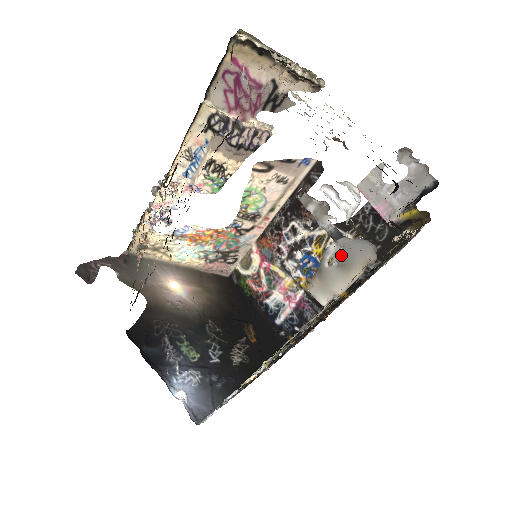
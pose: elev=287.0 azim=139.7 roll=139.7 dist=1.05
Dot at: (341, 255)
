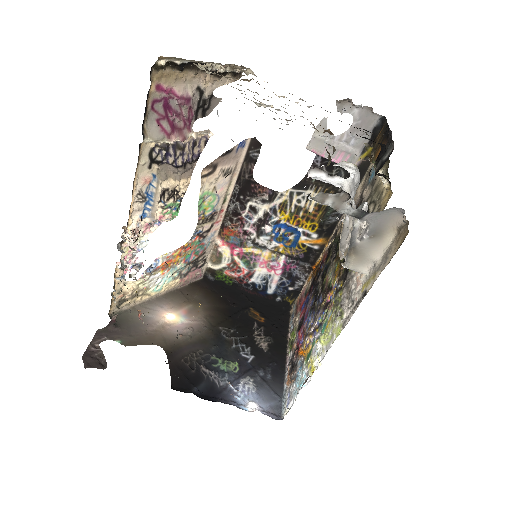
Dot at: (370, 228)
